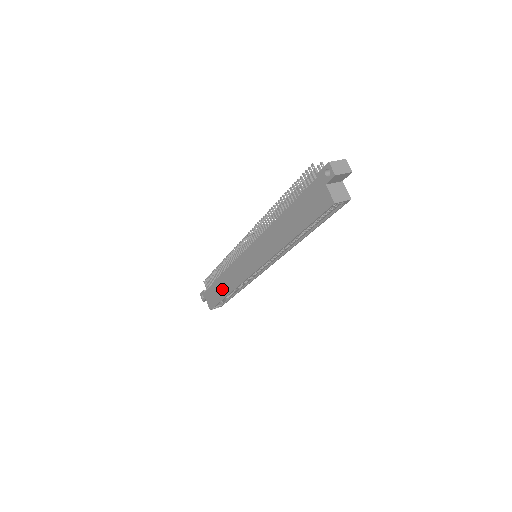
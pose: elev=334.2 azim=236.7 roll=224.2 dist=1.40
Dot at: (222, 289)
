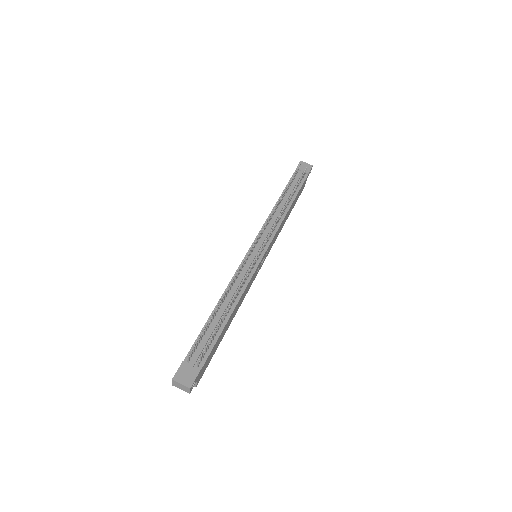
Dot at: occluded
